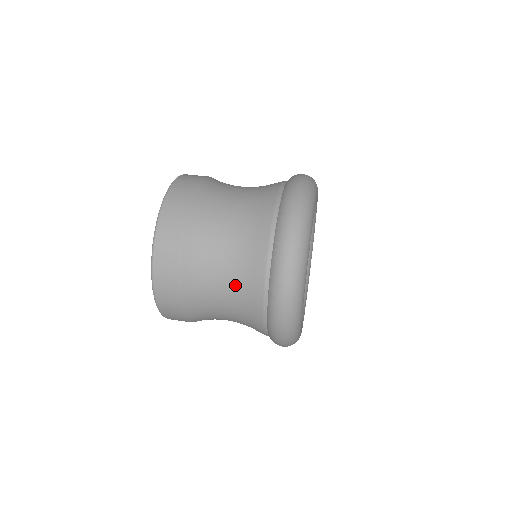
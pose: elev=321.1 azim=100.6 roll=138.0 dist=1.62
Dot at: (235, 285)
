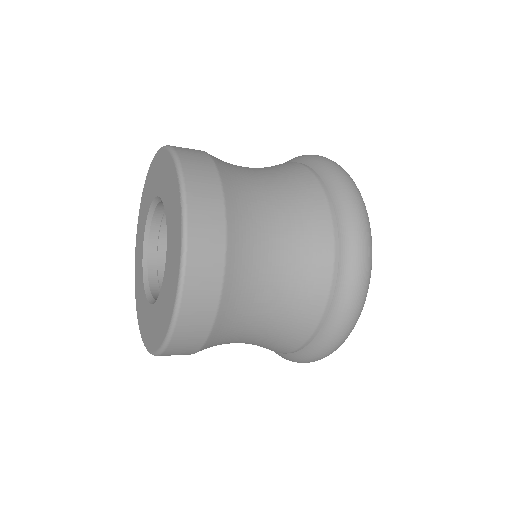
Dot at: (288, 205)
